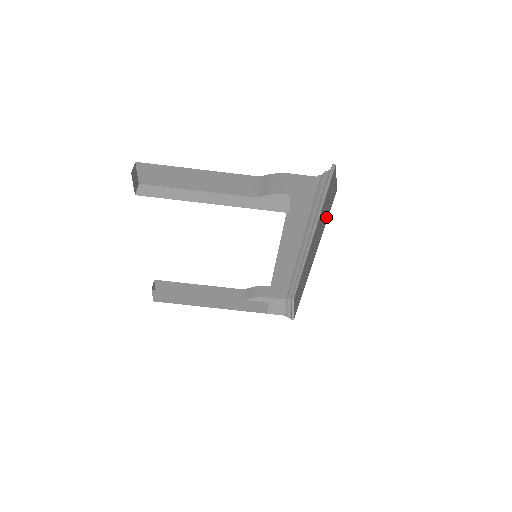
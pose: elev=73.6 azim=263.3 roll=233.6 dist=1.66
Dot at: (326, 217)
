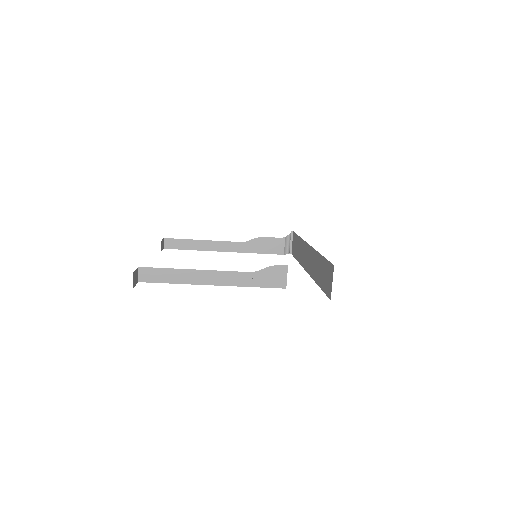
Dot at: (321, 283)
